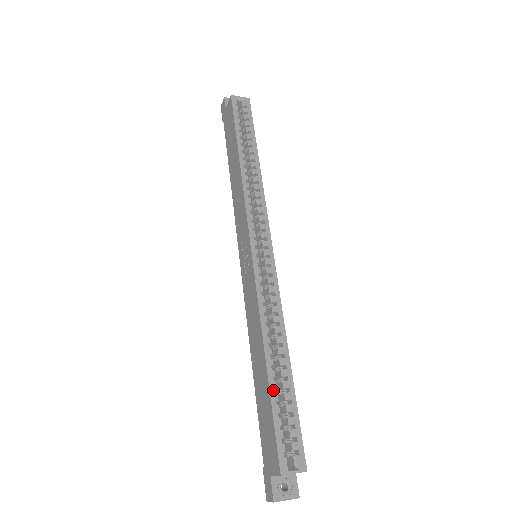
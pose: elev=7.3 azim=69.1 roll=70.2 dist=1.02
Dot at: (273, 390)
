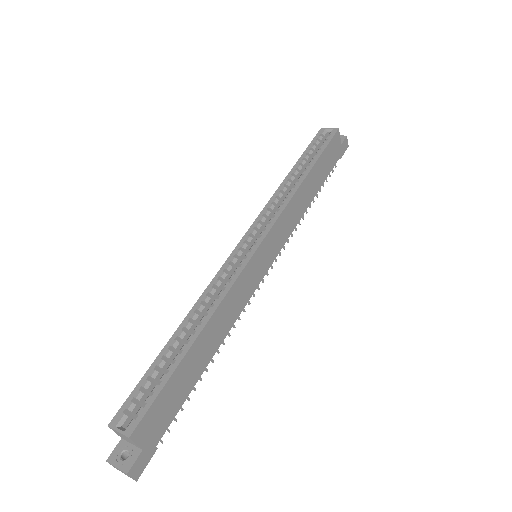
Dot at: (161, 356)
